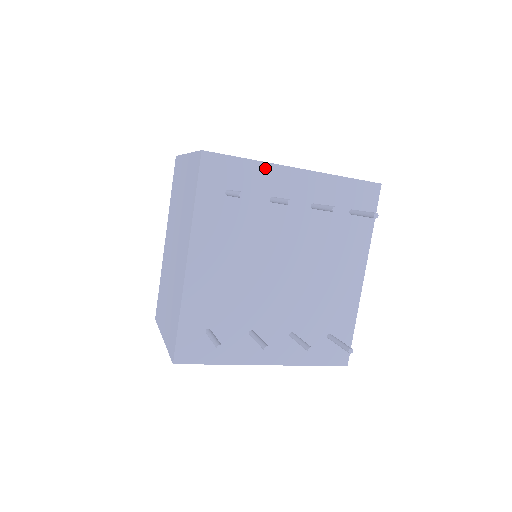
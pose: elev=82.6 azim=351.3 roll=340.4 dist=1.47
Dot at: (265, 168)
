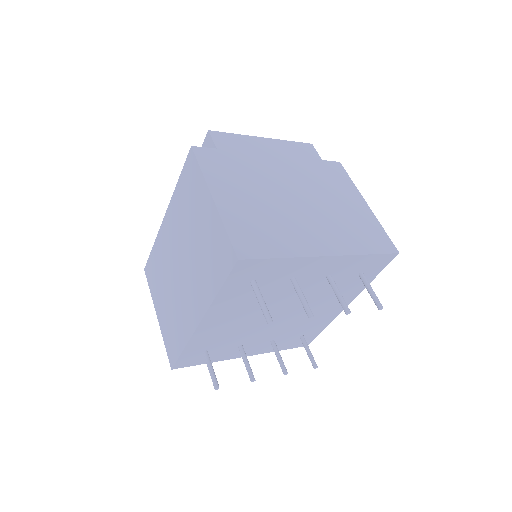
Dot at: (296, 261)
